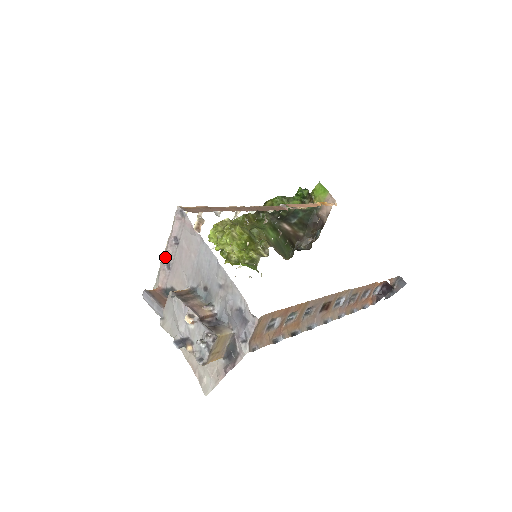
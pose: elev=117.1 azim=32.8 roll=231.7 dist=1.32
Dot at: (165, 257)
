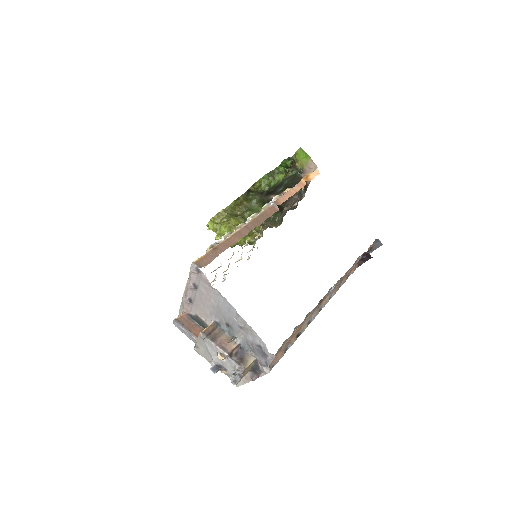
Dot at: (187, 295)
